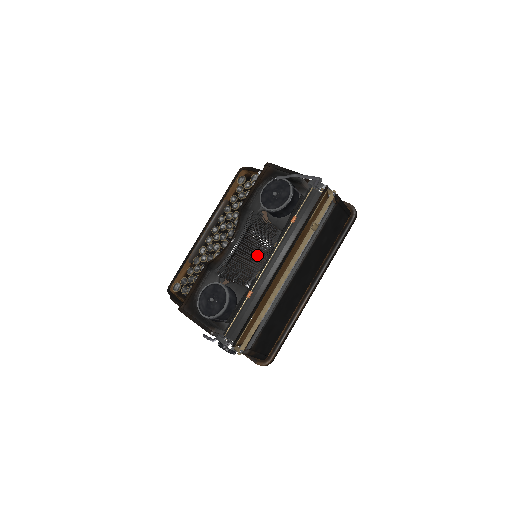
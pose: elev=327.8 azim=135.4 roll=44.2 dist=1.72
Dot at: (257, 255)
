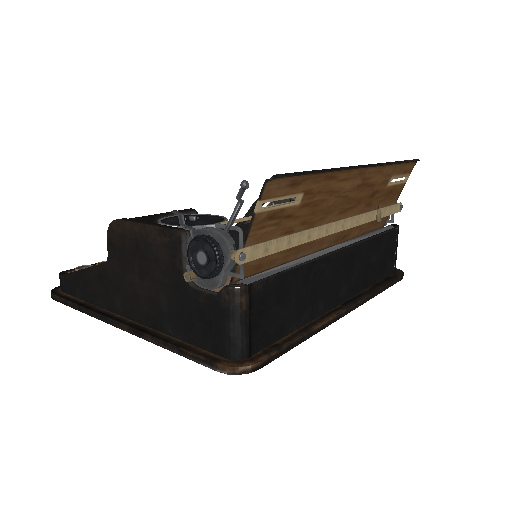
Dot at: occluded
